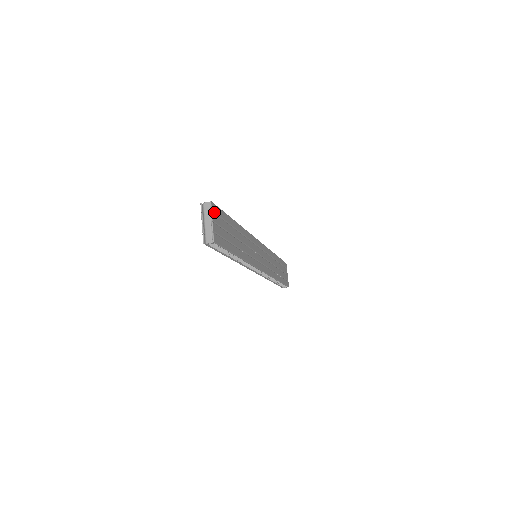
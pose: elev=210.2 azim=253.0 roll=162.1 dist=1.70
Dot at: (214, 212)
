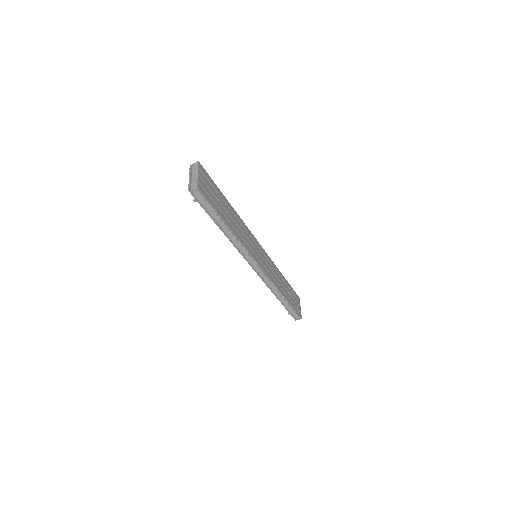
Dot at: (201, 171)
